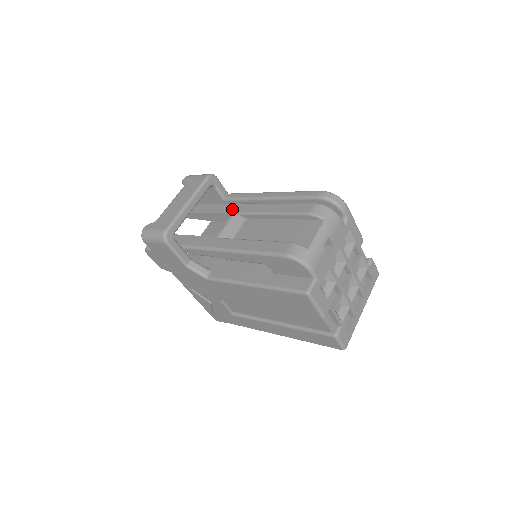
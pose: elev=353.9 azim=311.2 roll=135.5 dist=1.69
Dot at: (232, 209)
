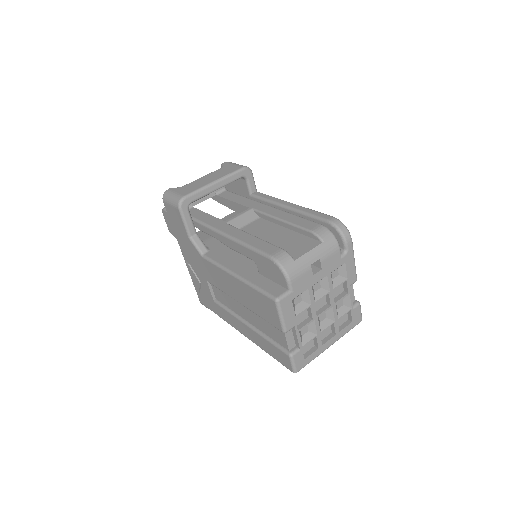
Dot at: (252, 204)
